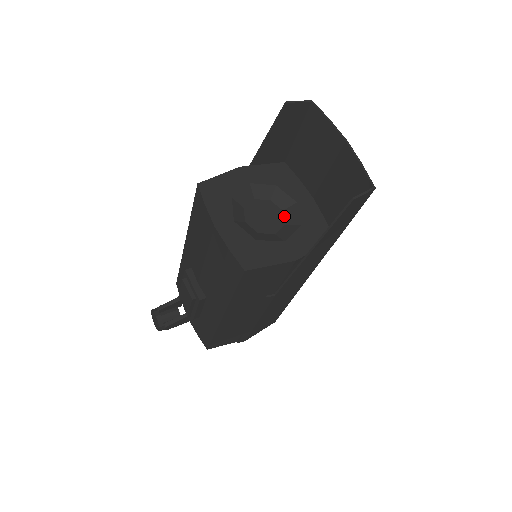
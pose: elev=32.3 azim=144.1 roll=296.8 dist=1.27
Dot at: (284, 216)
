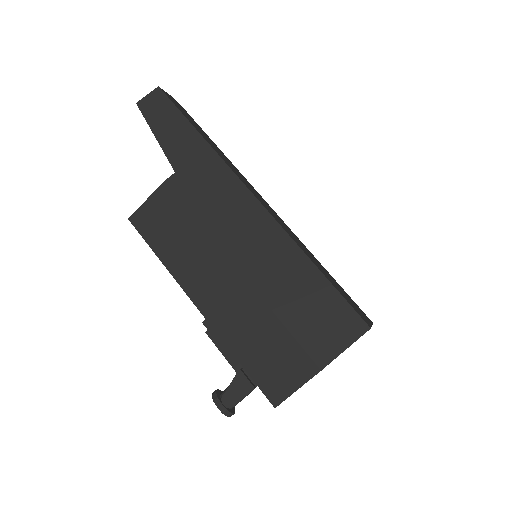
Dot at: occluded
